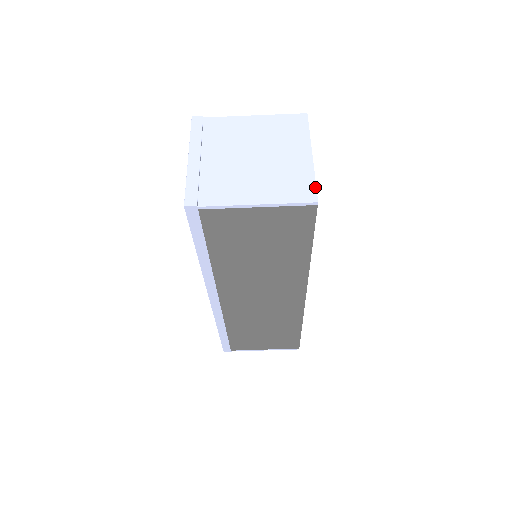
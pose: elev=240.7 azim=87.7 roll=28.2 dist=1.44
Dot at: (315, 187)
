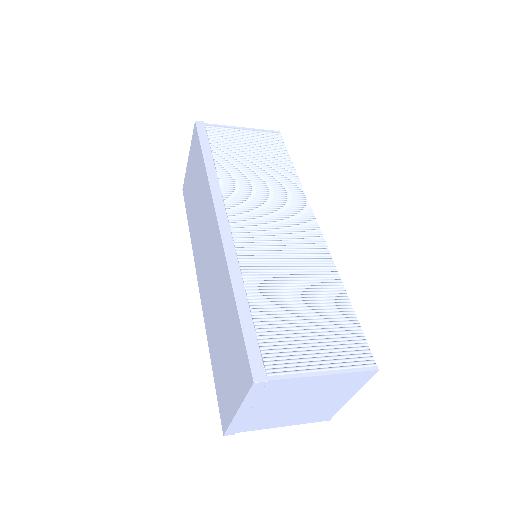
Dot at: occluded
